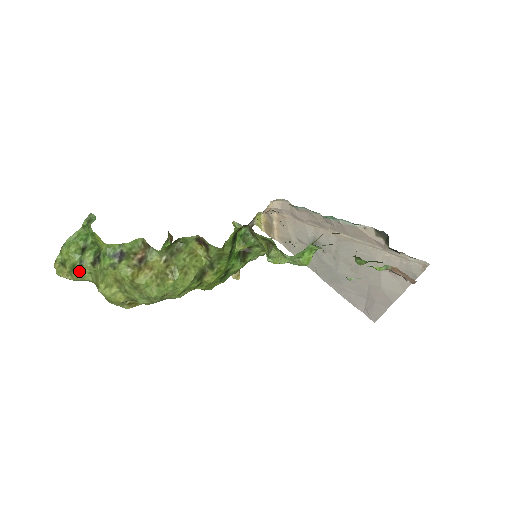
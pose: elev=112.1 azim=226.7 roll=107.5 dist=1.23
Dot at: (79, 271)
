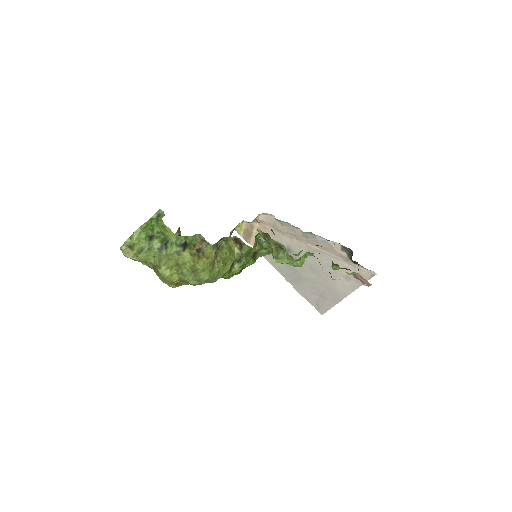
Dot at: (145, 254)
